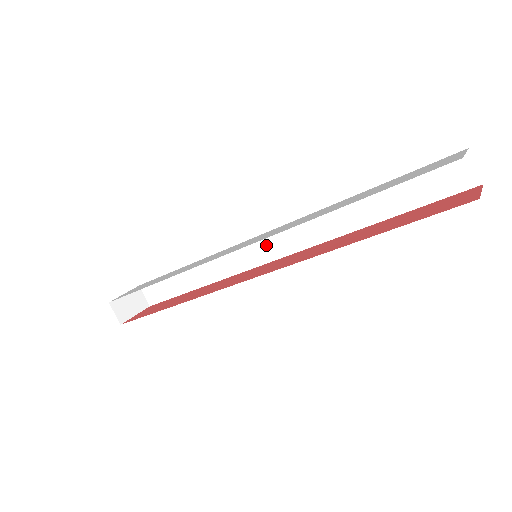
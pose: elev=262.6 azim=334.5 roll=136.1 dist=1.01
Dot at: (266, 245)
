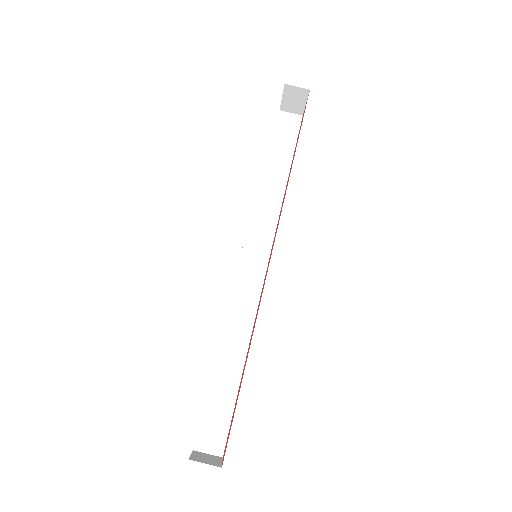
Dot at: (252, 262)
